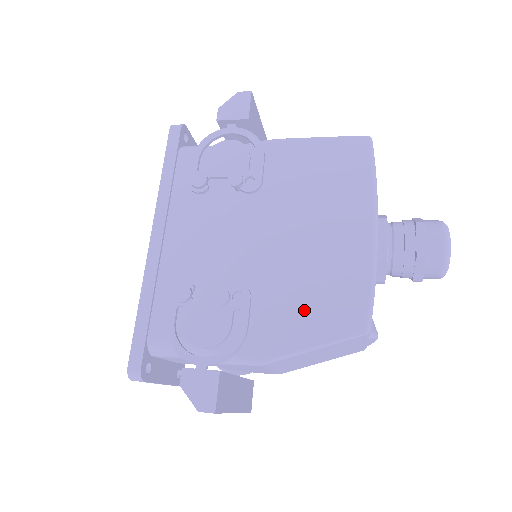
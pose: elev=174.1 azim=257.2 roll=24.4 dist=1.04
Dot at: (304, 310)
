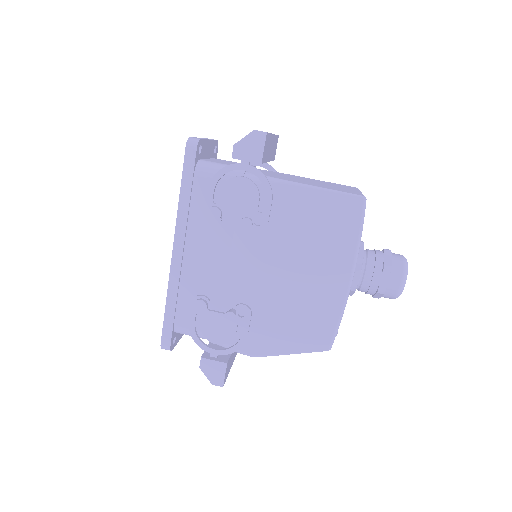
Dot at: (289, 329)
